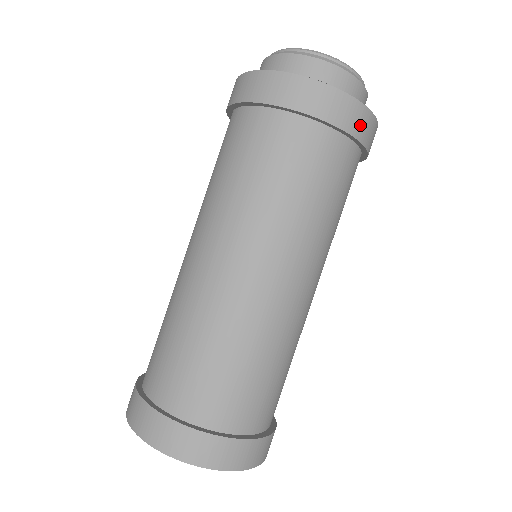
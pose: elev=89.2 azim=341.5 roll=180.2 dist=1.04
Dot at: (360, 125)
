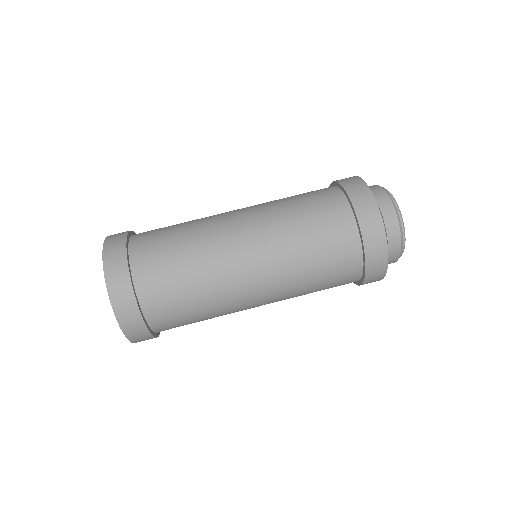
Dot at: (375, 257)
